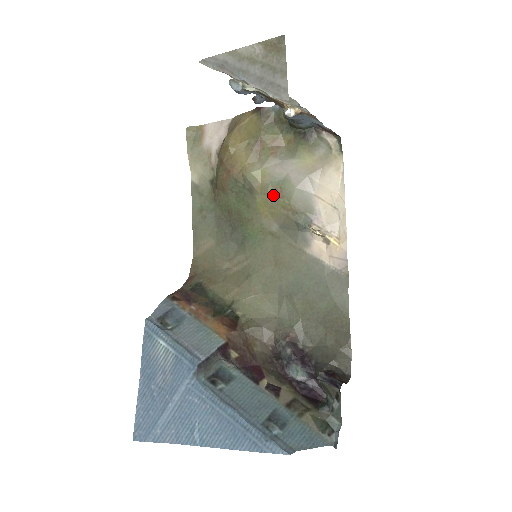
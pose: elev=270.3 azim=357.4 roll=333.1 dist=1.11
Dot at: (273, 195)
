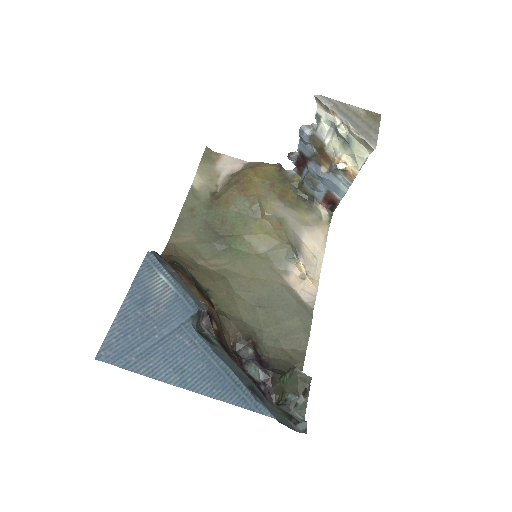
Dot at: (273, 225)
